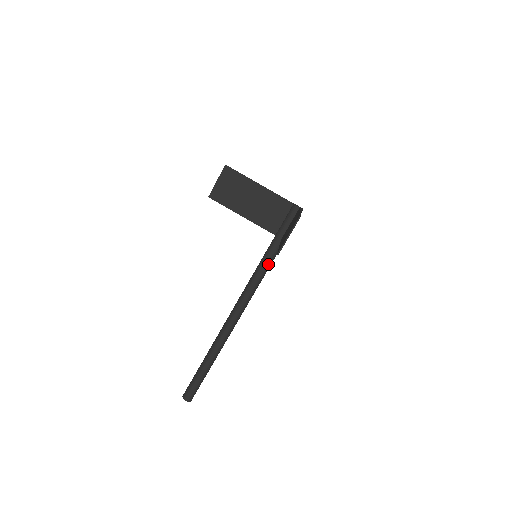
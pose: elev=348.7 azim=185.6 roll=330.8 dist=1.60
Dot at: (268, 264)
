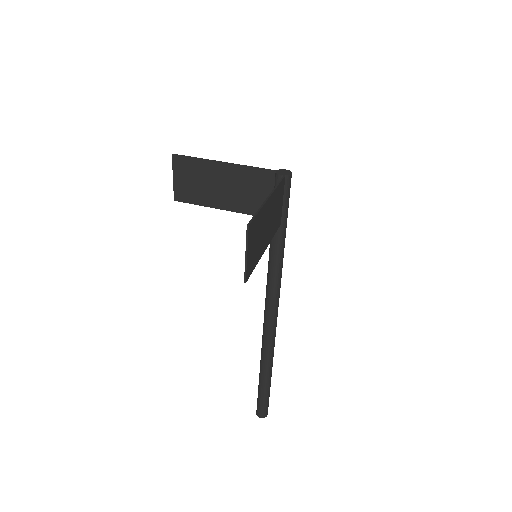
Dot at: (278, 258)
